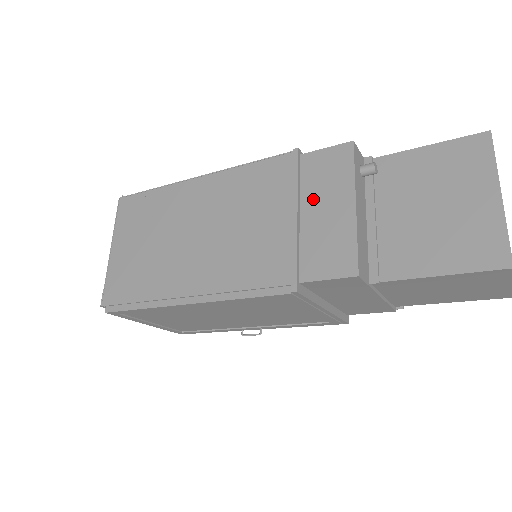
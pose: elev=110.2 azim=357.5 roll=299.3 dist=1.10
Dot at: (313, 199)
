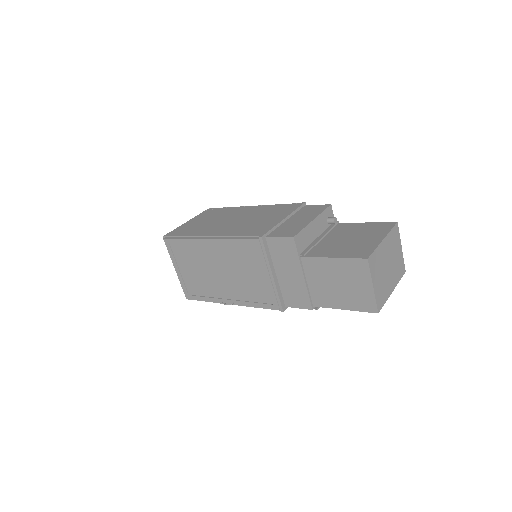
Dot at: (297, 217)
